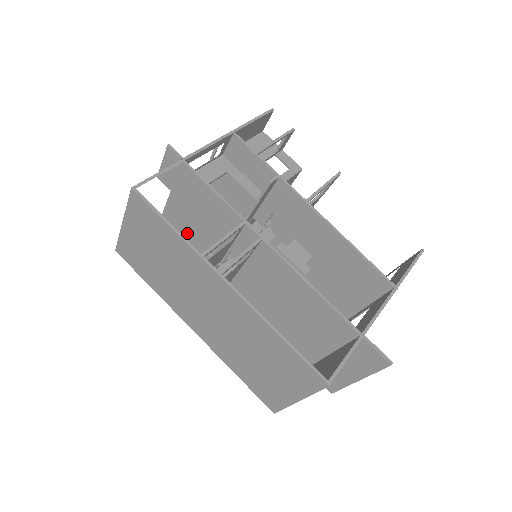
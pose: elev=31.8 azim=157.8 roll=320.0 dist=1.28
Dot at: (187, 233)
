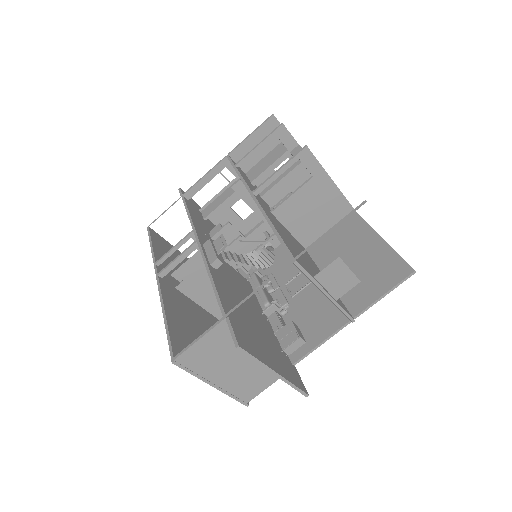
Dot at: occluded
